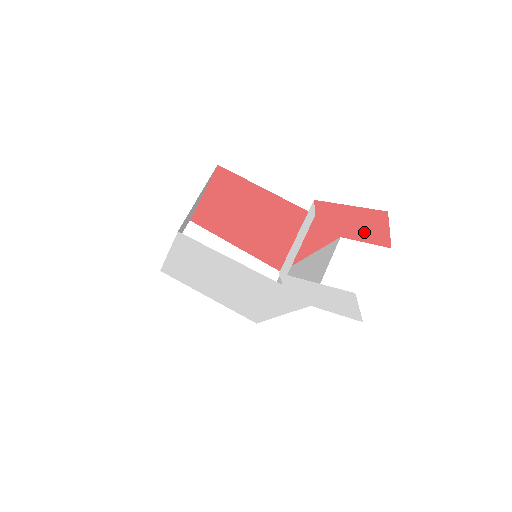
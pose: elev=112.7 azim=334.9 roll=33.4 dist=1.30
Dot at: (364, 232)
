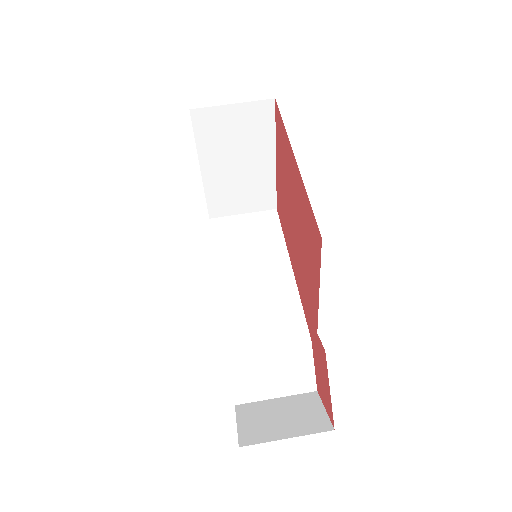
Dot at: (320, 377)
